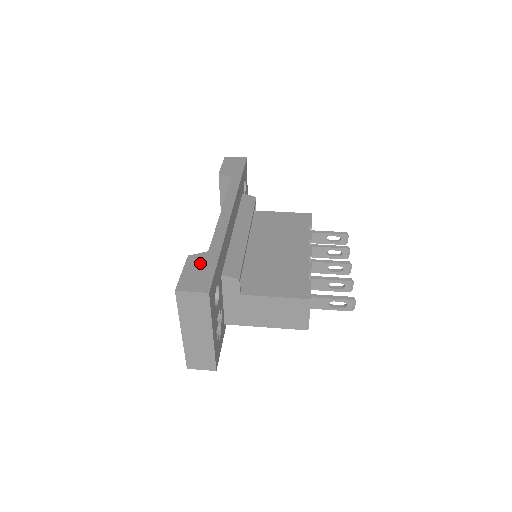
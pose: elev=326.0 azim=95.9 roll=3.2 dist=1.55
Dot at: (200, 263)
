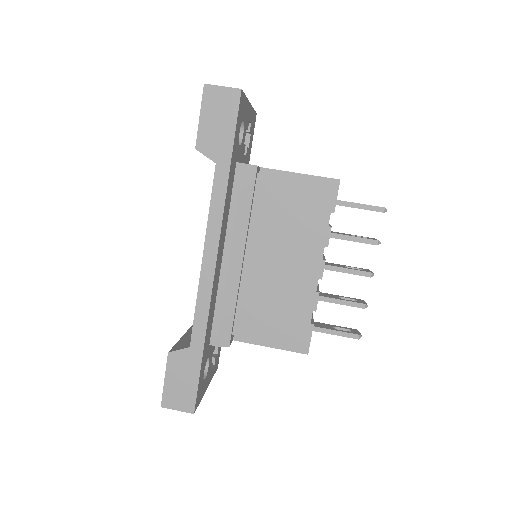
Dot at: (182, 368)
